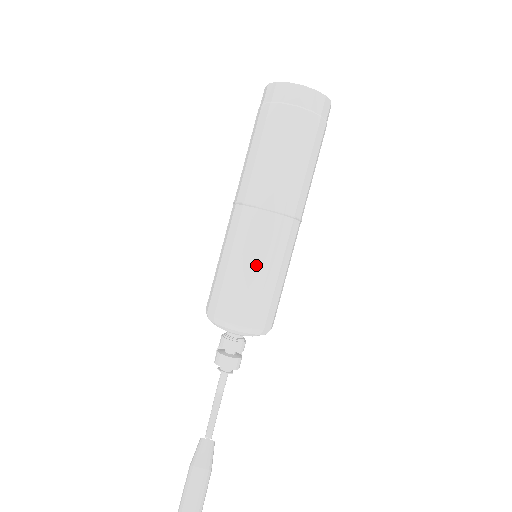
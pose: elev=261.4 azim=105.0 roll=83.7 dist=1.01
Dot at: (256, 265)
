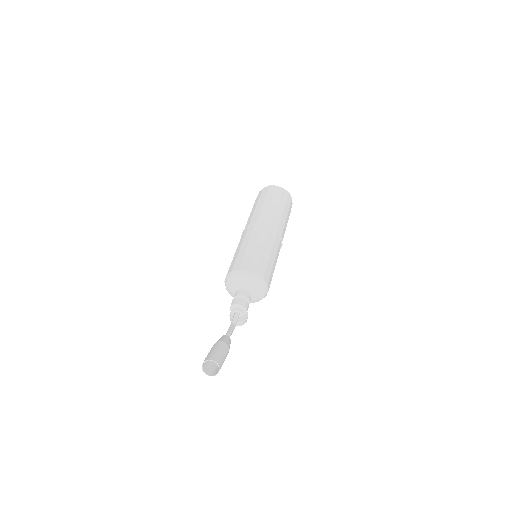
Dot at: (257, 245)
